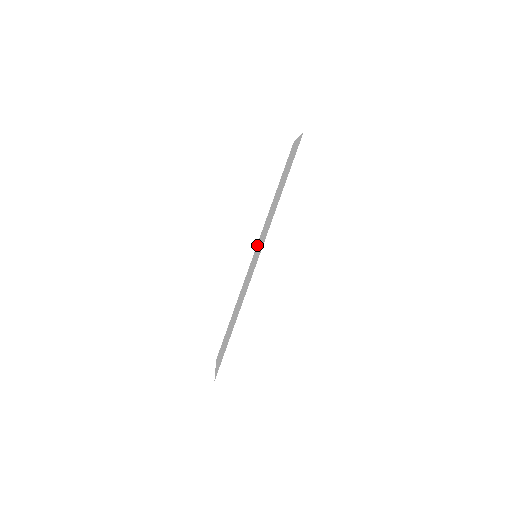
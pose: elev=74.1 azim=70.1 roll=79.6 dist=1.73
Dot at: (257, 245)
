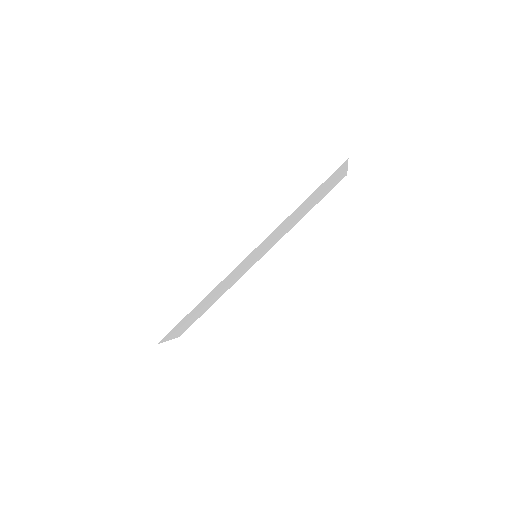
Dot at: (266, 251)
